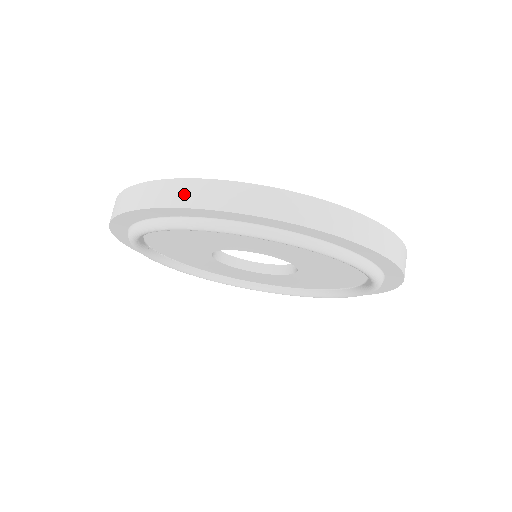
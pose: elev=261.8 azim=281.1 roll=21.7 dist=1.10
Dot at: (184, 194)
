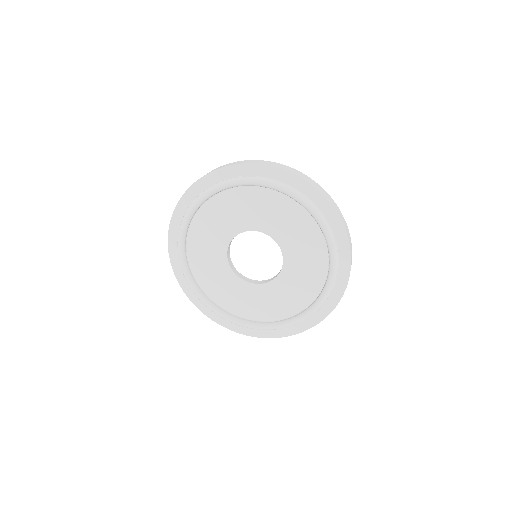
Dot at: (265, 162)
